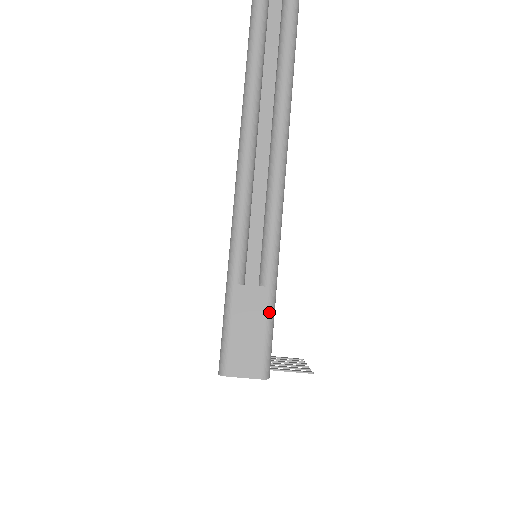
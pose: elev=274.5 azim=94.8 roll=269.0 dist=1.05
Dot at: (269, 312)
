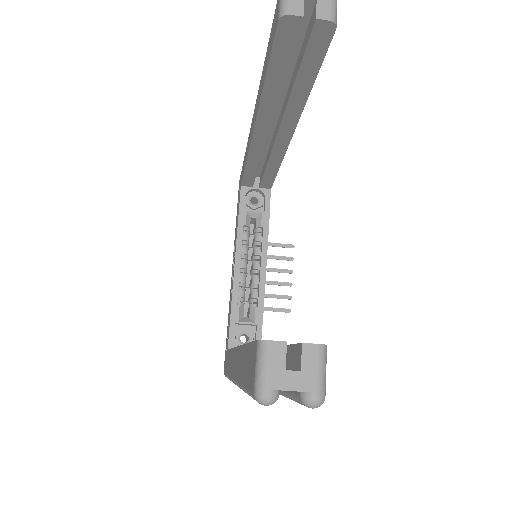
Dot at: occluded
